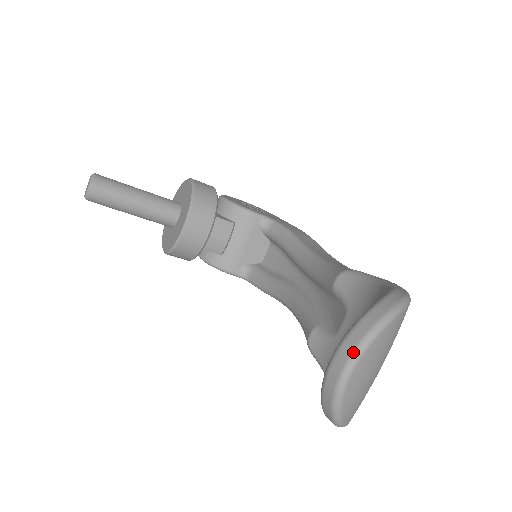
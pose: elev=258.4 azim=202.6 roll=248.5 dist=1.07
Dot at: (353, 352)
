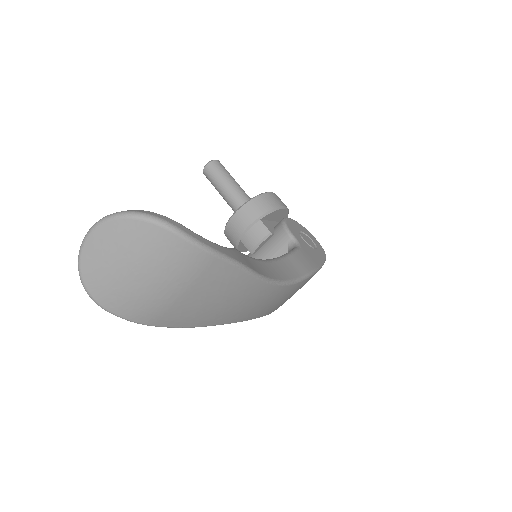
Dot at: (99, 220)
